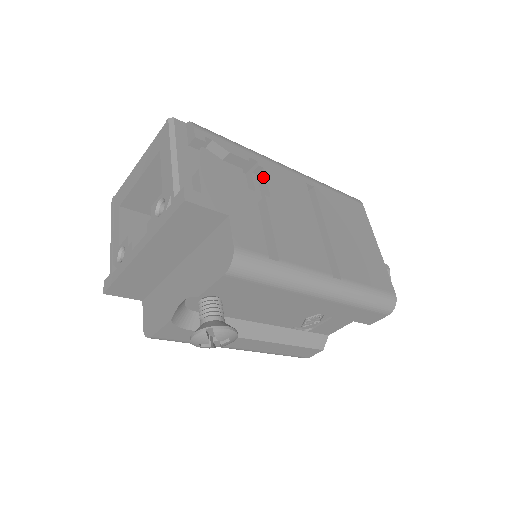
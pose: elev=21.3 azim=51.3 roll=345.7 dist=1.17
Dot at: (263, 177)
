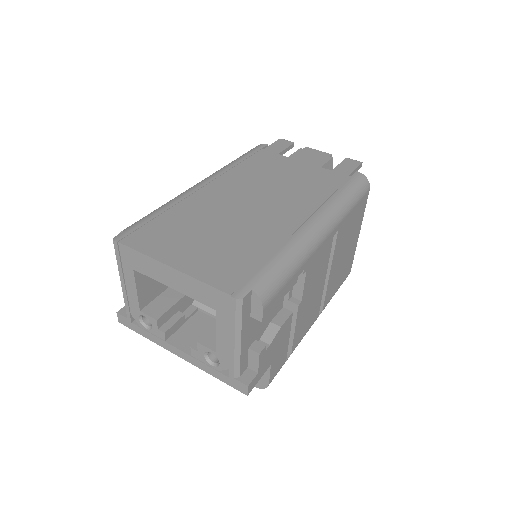
Dot at: (302, 278)
